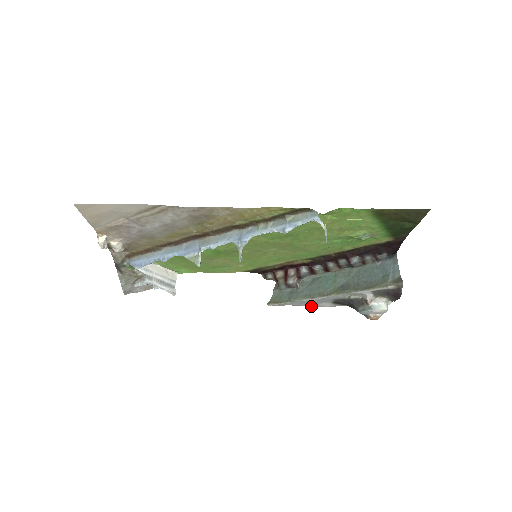
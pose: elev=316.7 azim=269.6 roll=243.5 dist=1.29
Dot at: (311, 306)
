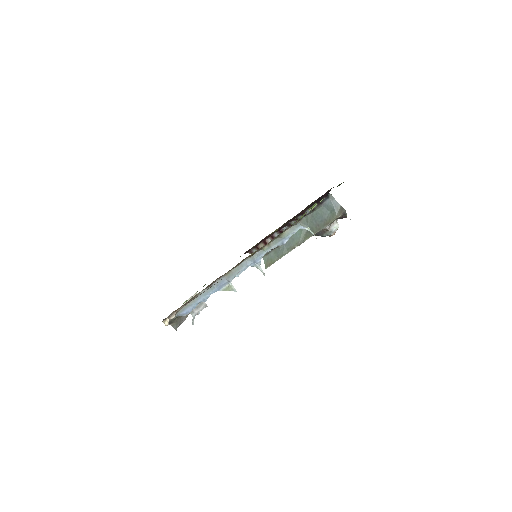
Dot at: occluded
